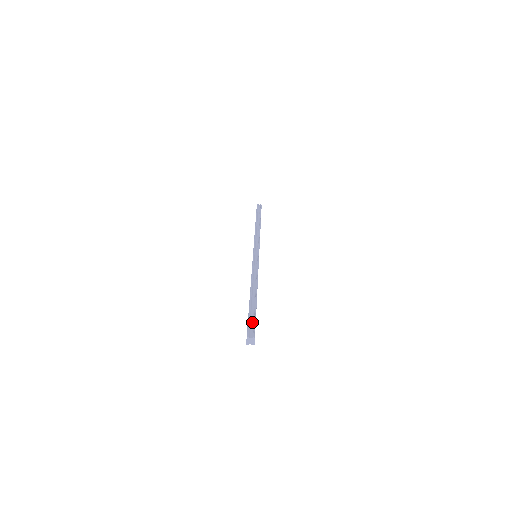
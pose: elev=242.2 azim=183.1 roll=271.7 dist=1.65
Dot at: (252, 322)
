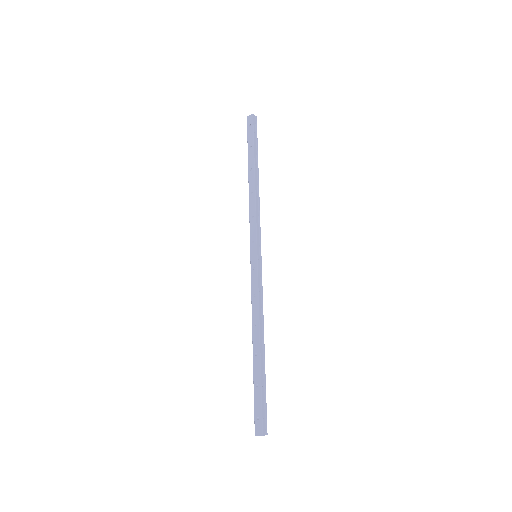
Dot at: (264, 407)
